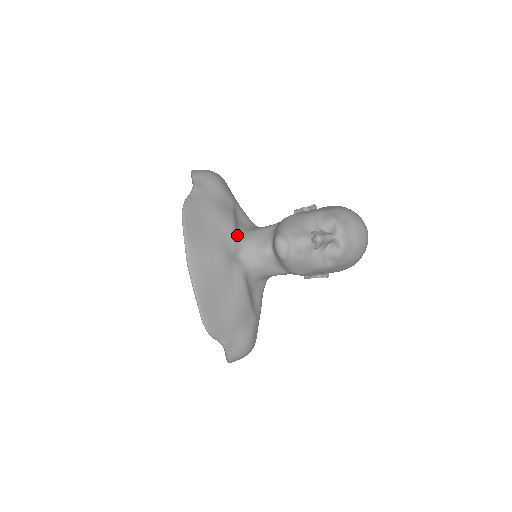
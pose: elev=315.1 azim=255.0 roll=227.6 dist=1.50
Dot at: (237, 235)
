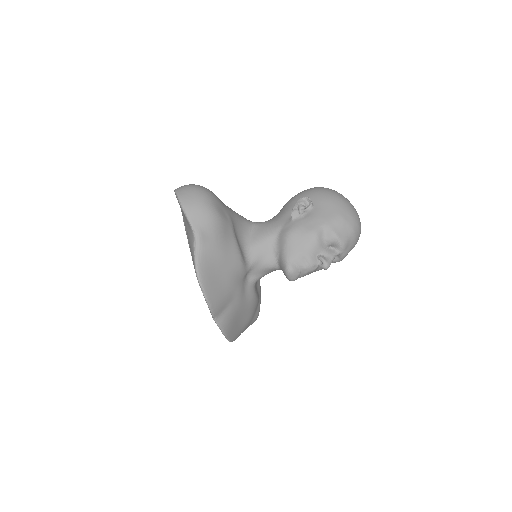
Dot at: (245, 263)
